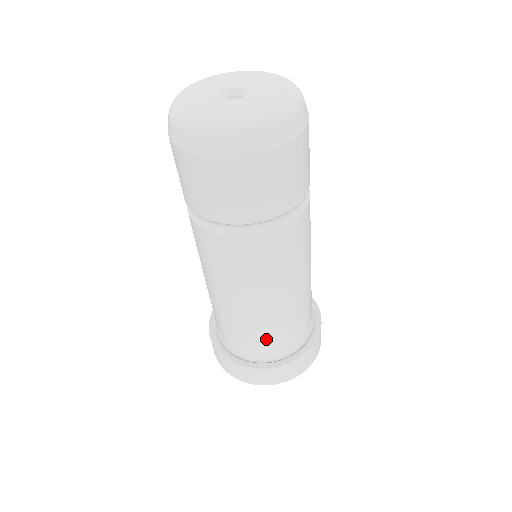
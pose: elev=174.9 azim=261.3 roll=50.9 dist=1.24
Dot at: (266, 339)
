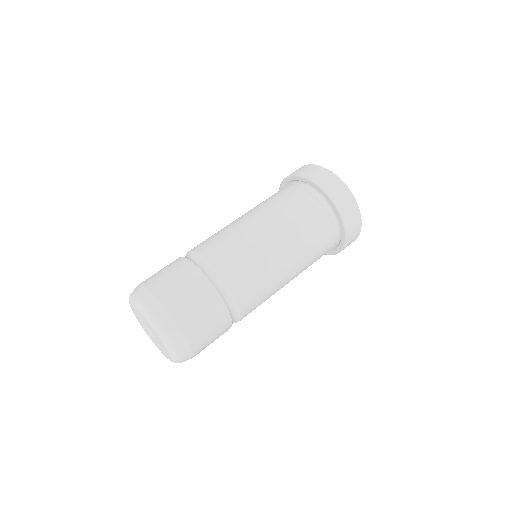
Dot at: occluded
